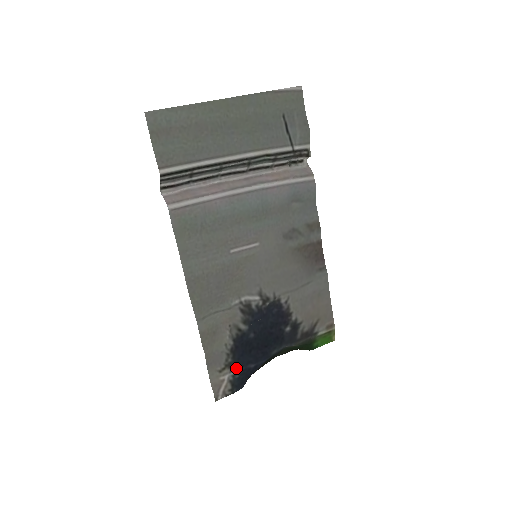
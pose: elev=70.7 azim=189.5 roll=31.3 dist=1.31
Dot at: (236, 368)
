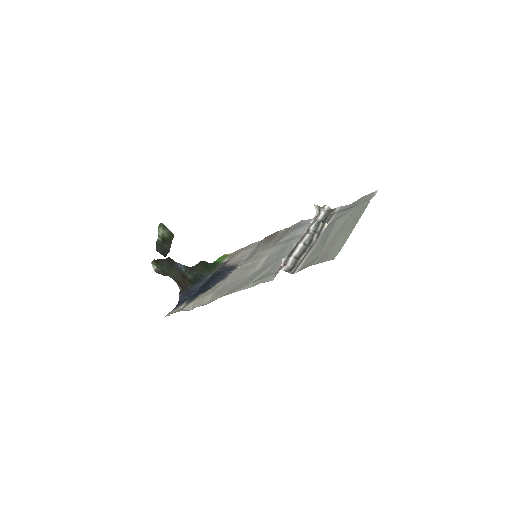
Dot at: (188, 300)
